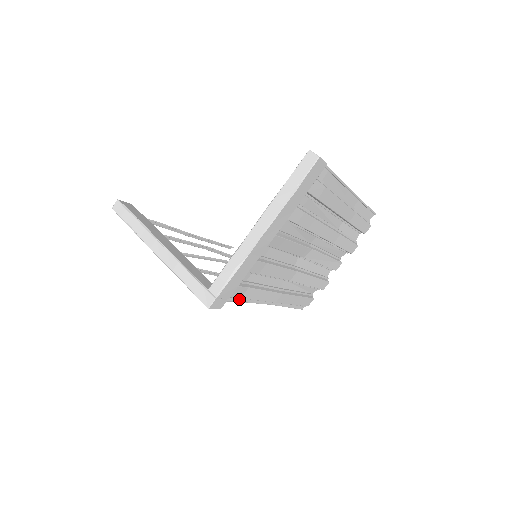
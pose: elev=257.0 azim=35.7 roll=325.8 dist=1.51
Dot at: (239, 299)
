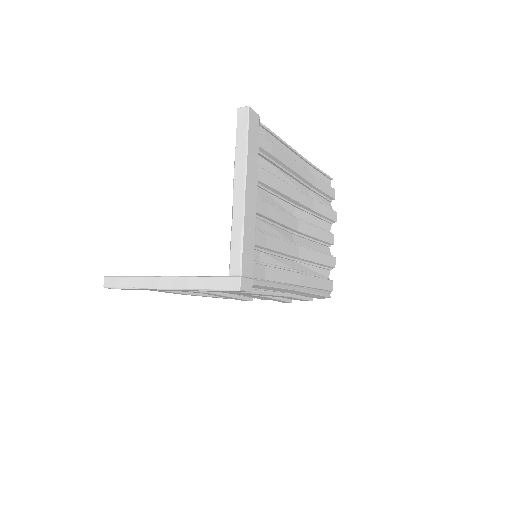
Dot at: (264, 283)
